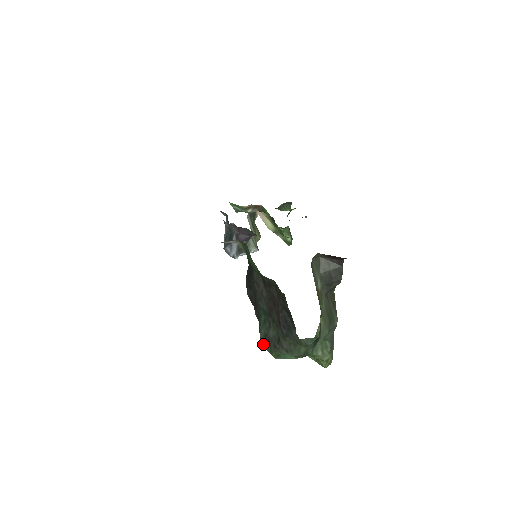
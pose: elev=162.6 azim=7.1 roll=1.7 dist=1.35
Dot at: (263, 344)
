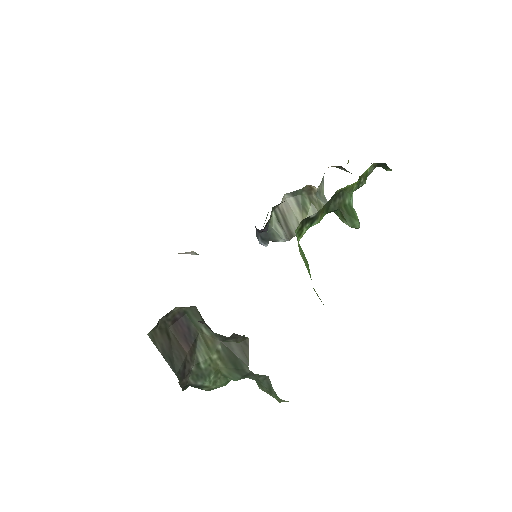
Dot at: occluded
